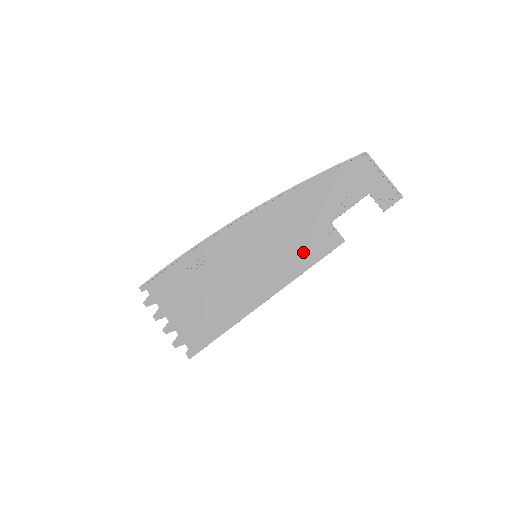
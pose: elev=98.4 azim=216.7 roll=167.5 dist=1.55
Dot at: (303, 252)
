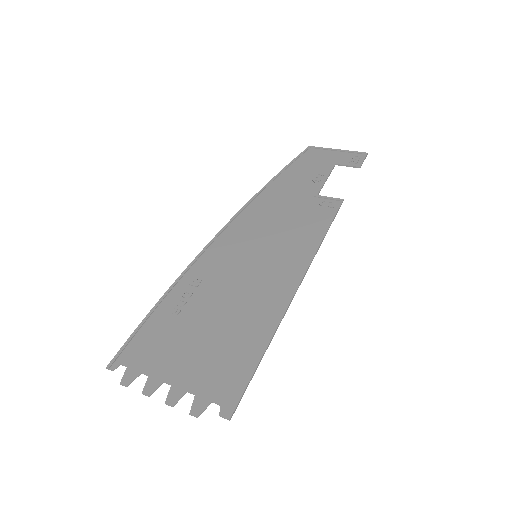
Dot at: (307, 227)
